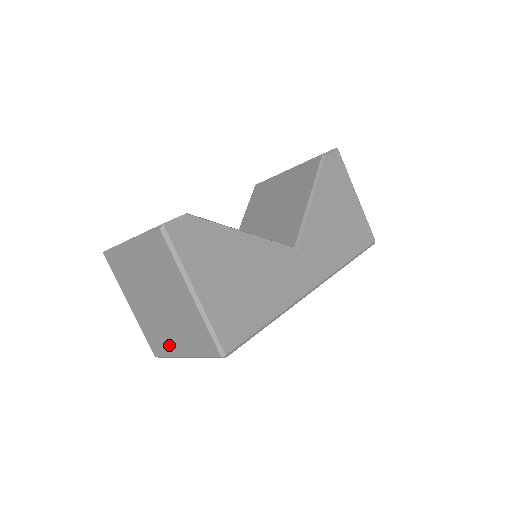
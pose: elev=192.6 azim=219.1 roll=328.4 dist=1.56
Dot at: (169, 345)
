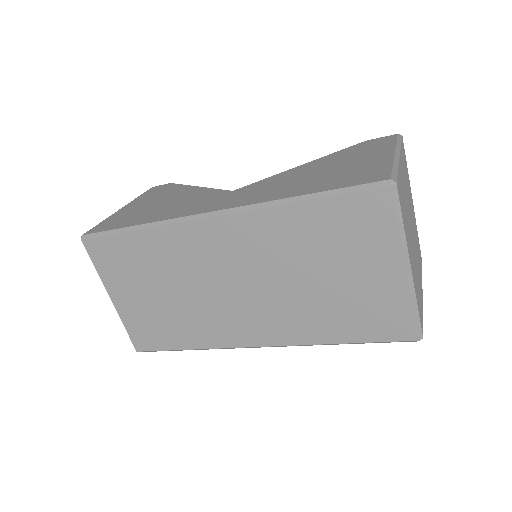
Dot at: occluded
